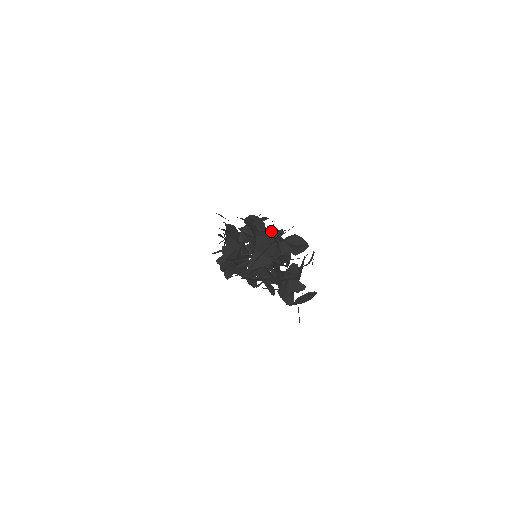
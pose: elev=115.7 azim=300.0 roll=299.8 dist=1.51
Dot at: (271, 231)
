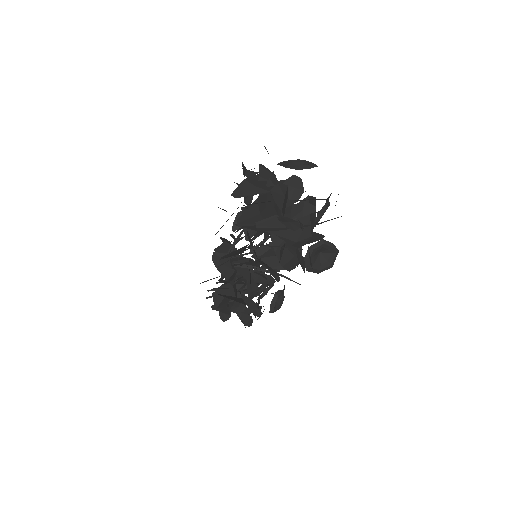
Dot at: (267, 169)
